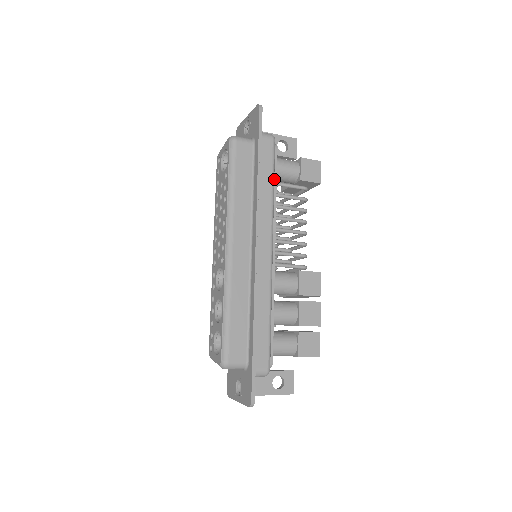
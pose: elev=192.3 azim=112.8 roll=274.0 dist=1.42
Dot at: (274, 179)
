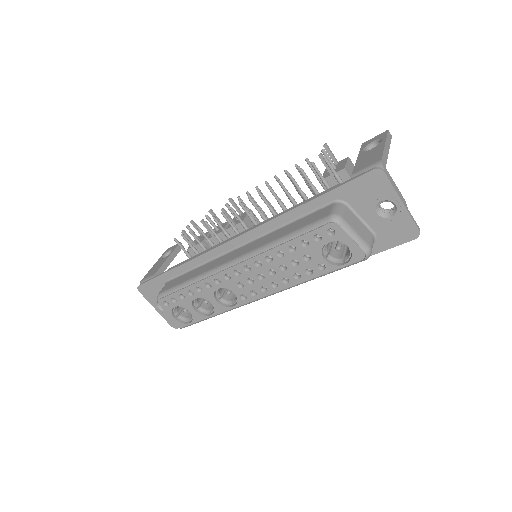
Dot at: occluded
